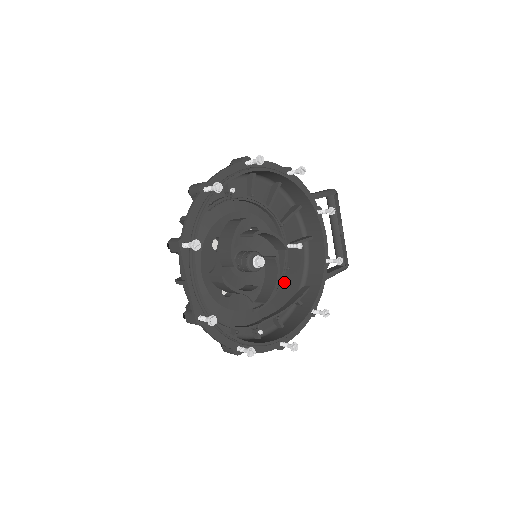
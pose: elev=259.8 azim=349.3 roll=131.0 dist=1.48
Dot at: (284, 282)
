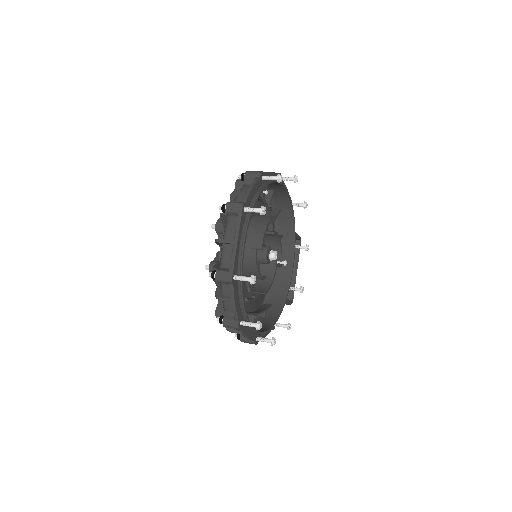
Dot at: occluded
